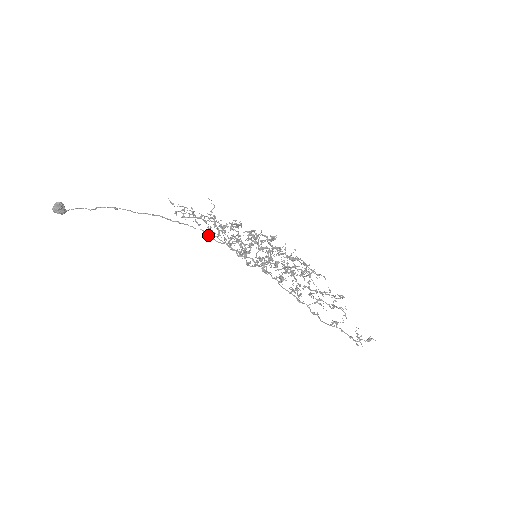
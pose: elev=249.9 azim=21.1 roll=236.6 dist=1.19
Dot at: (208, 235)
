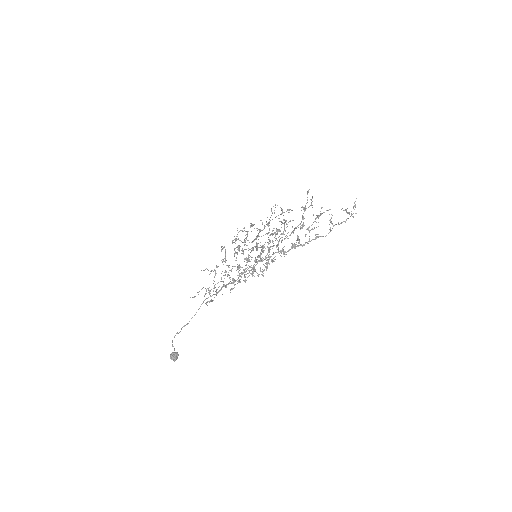
Dot at: occluded
